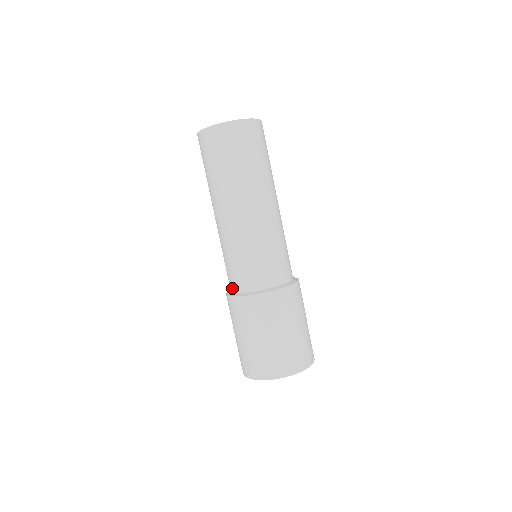
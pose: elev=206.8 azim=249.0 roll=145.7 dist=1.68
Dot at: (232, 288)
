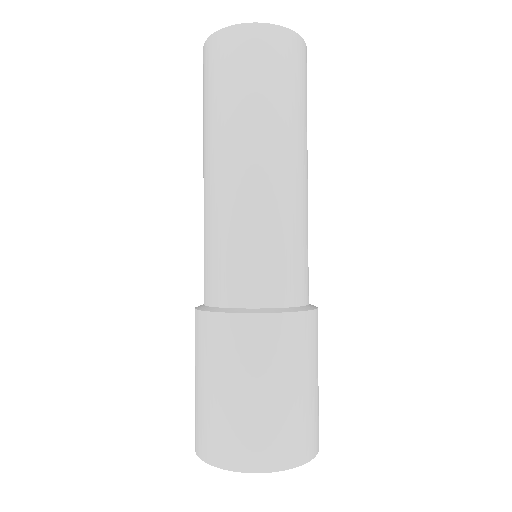
Dot at: (243, 300)
